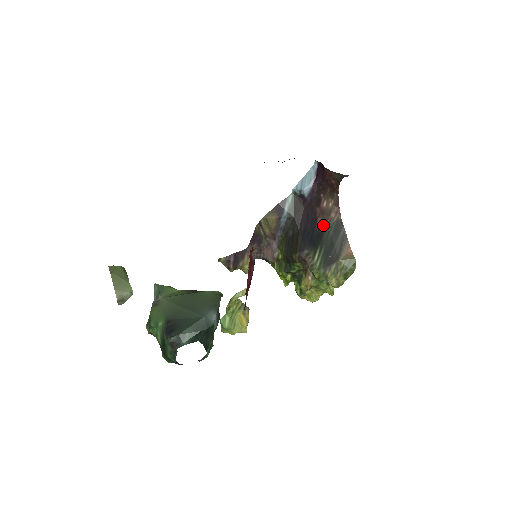
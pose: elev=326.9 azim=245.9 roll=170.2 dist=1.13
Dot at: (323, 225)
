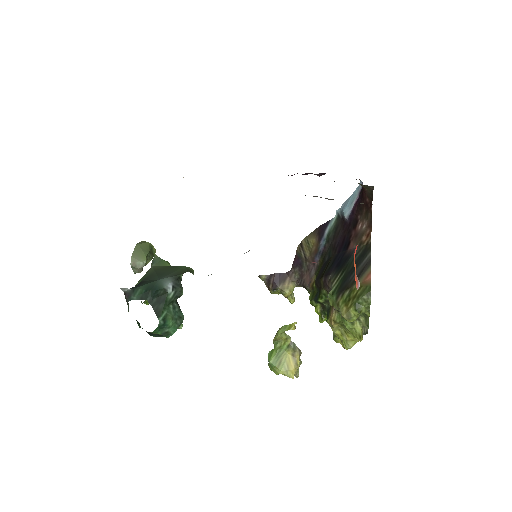
Dot at: (353, 249)
